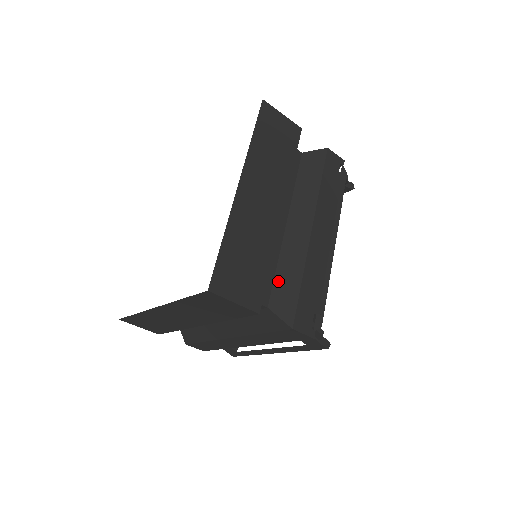
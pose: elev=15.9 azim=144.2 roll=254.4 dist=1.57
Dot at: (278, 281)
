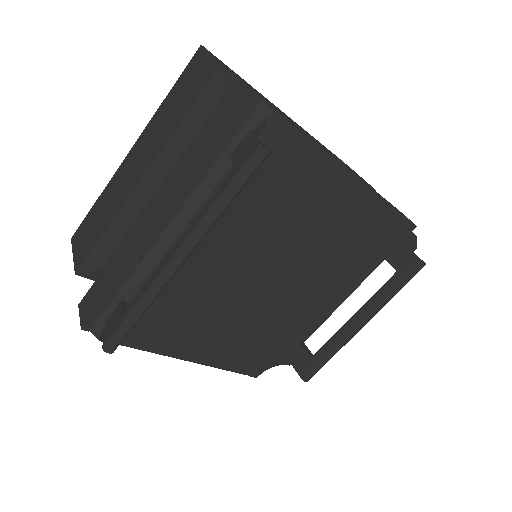
Dot at: occluded
